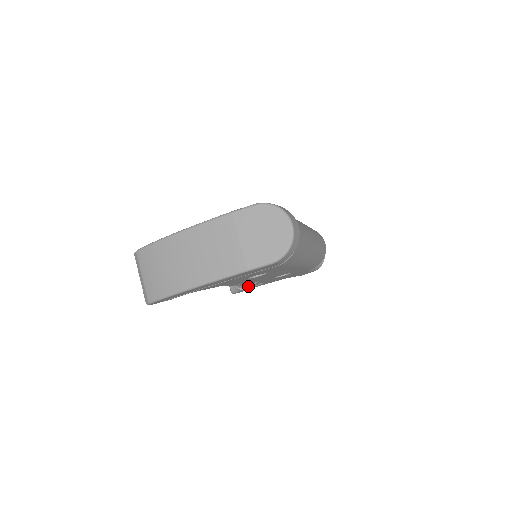
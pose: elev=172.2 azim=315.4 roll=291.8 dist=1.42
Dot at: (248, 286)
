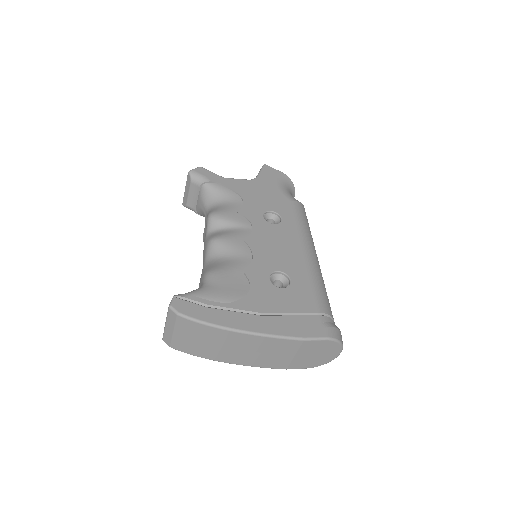
Dot at: occluded
